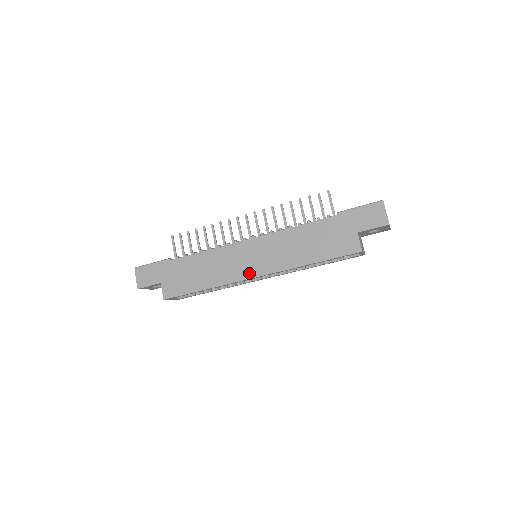
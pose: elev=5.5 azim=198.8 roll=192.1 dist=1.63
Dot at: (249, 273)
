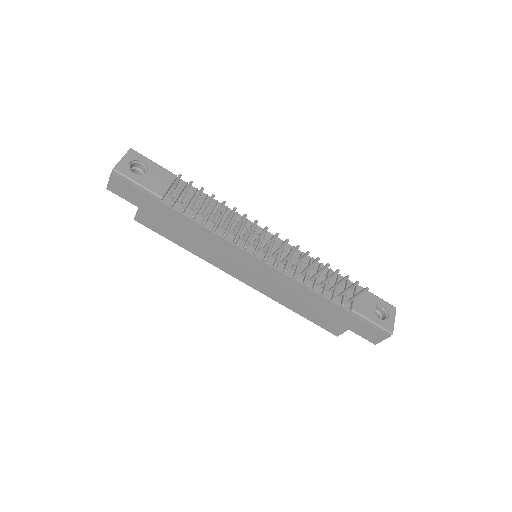
Dot at: (236, 274)
